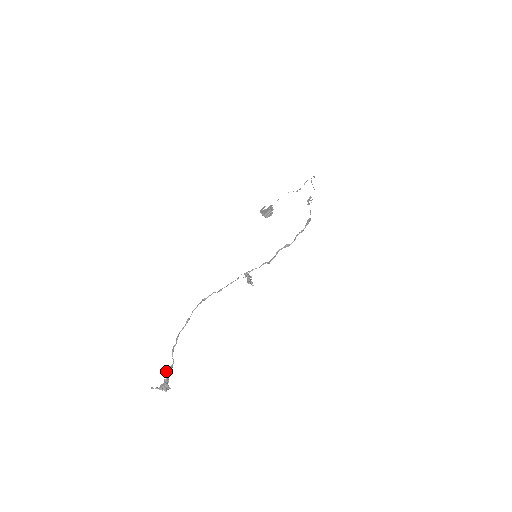
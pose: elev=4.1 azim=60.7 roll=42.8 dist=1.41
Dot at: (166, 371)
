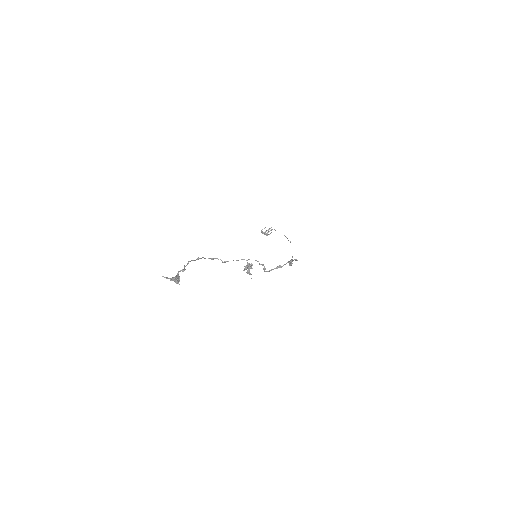
Dot at: (178, 271)
